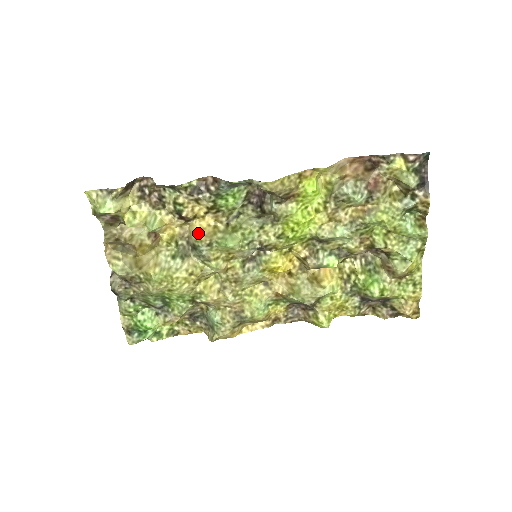
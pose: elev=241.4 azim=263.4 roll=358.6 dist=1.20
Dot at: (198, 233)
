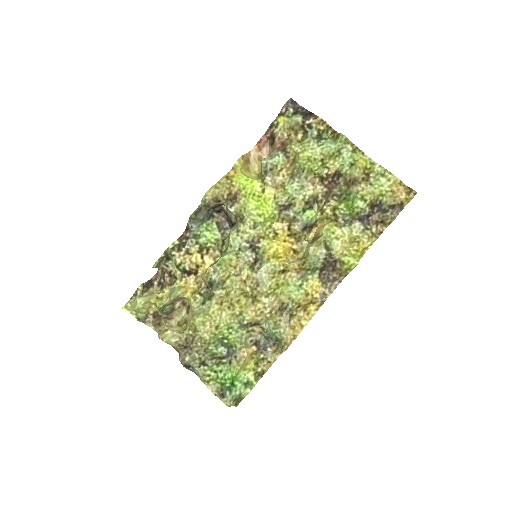
Dot at: (205, 273)
